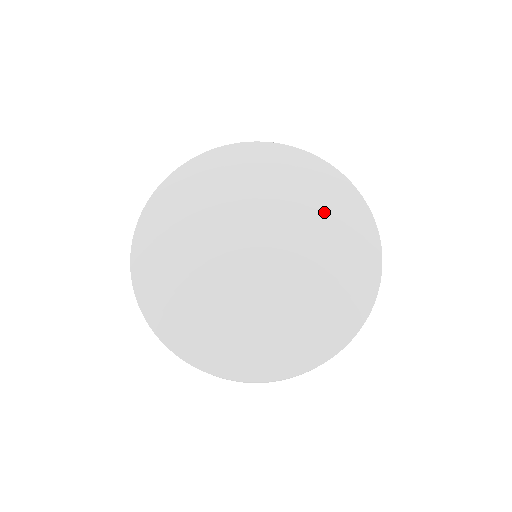
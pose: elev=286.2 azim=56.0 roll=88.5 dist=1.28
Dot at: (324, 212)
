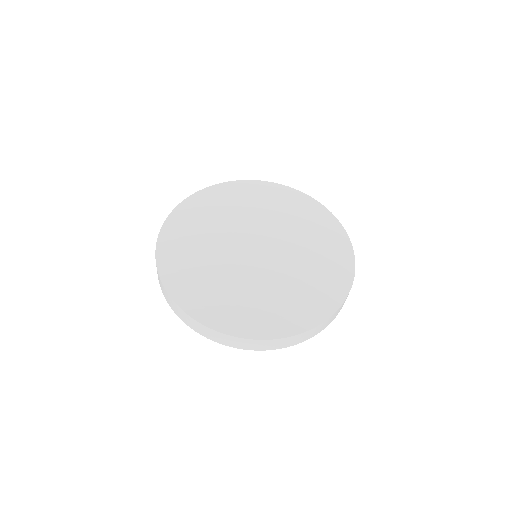
Dot at: (294, 213)
